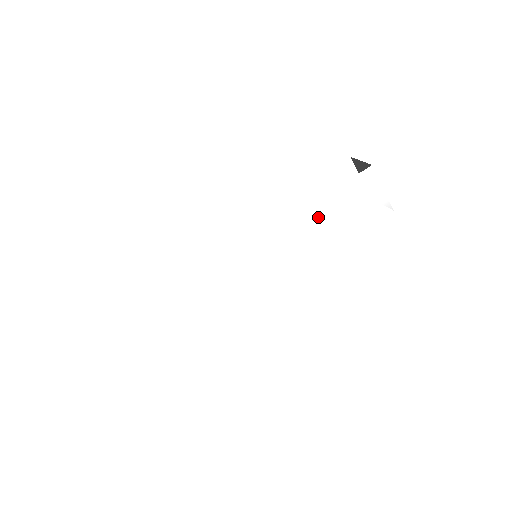
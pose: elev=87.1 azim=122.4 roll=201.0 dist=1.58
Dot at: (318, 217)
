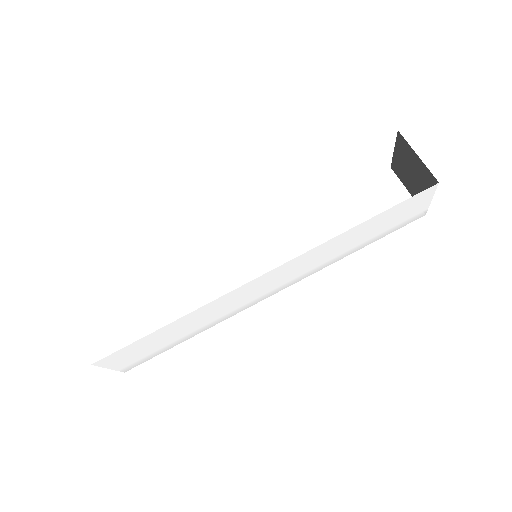
Dot at: (353, 235)
